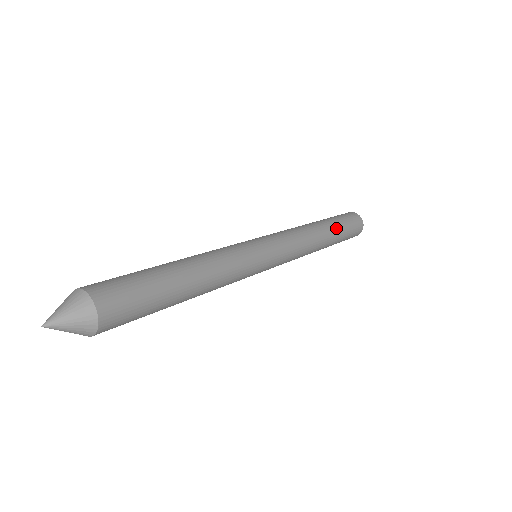
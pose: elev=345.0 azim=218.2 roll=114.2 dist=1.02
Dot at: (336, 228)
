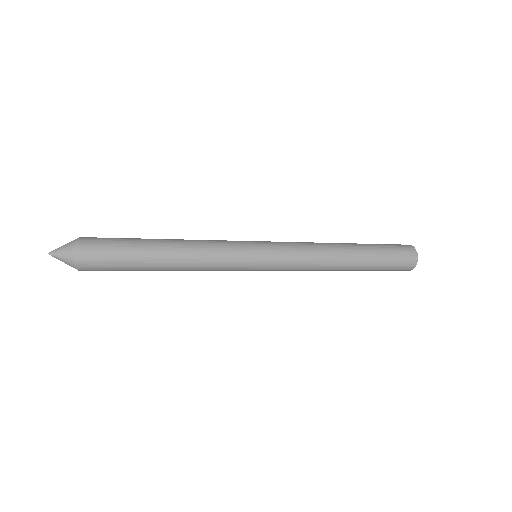
Dot at: (367, 251)
